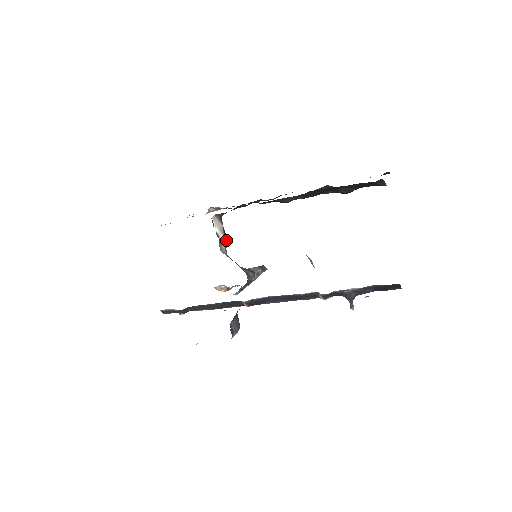
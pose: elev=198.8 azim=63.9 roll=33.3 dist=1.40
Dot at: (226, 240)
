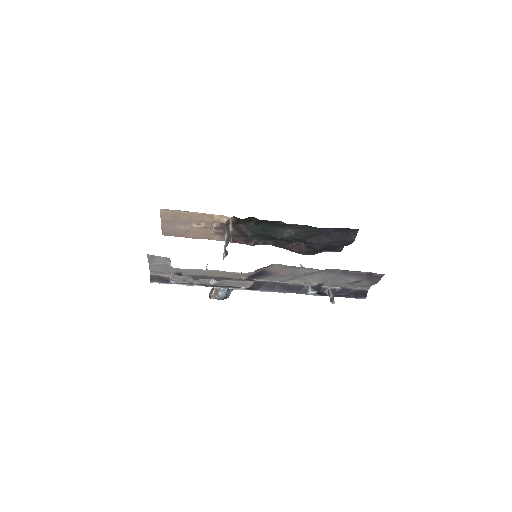
Dot at: occluded
